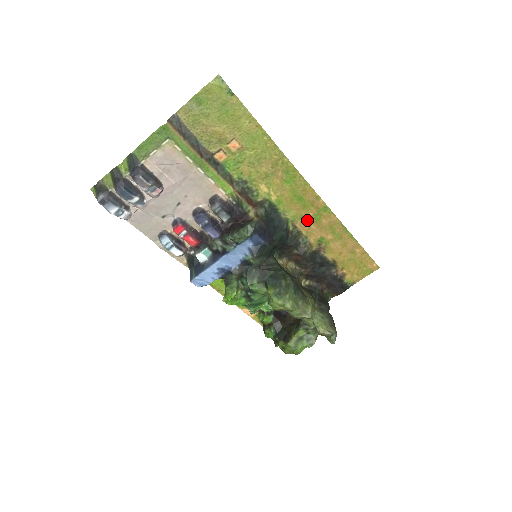
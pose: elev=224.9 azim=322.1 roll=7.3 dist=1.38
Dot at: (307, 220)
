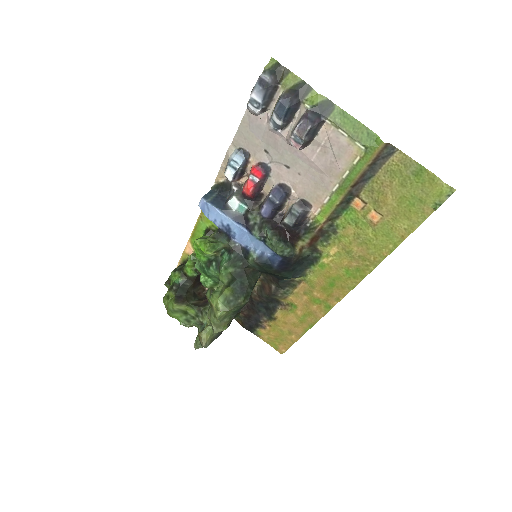
Dot at: (311, 292)
